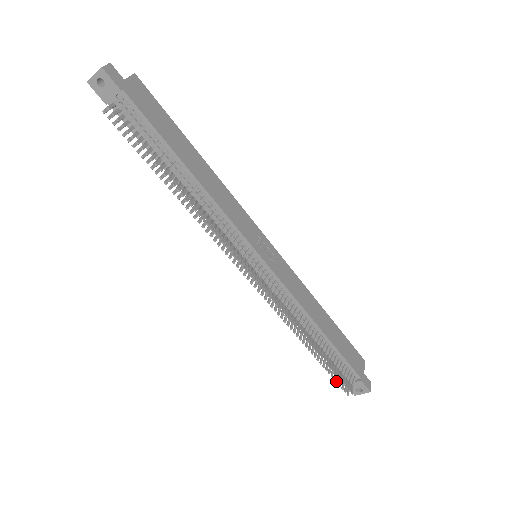
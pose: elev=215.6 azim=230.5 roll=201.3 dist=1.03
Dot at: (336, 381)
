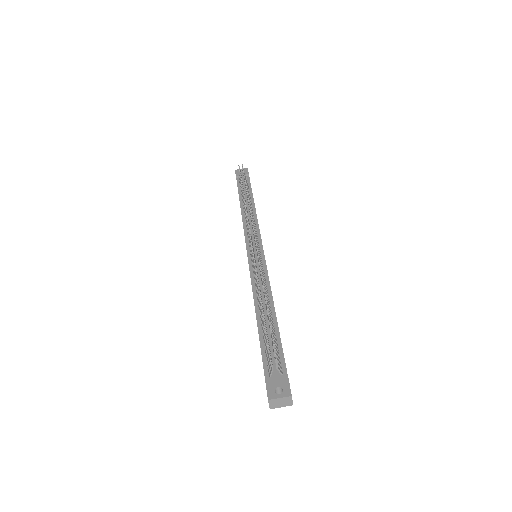
Dot at: (267, 339)
